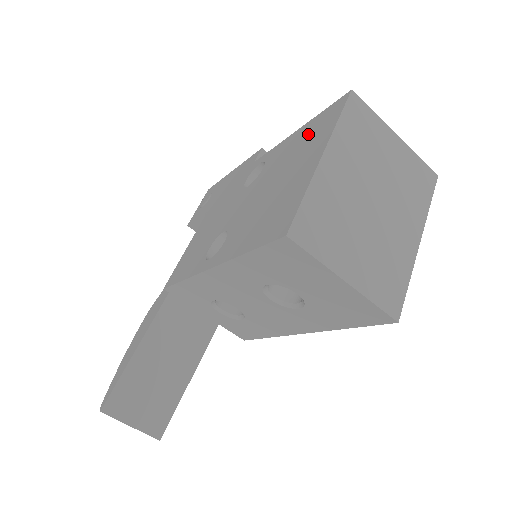
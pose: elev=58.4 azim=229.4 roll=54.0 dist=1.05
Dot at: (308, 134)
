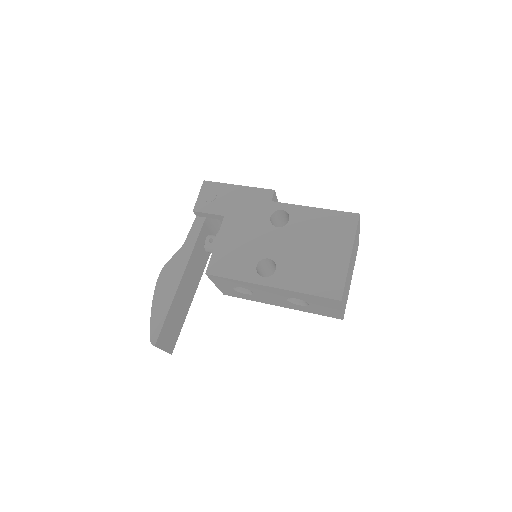
Dot at: (331, 224)
